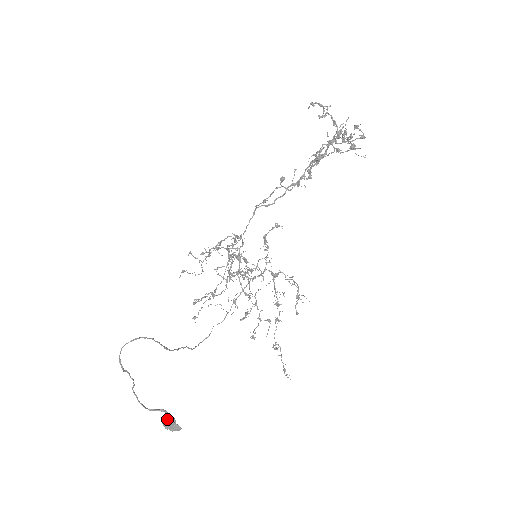
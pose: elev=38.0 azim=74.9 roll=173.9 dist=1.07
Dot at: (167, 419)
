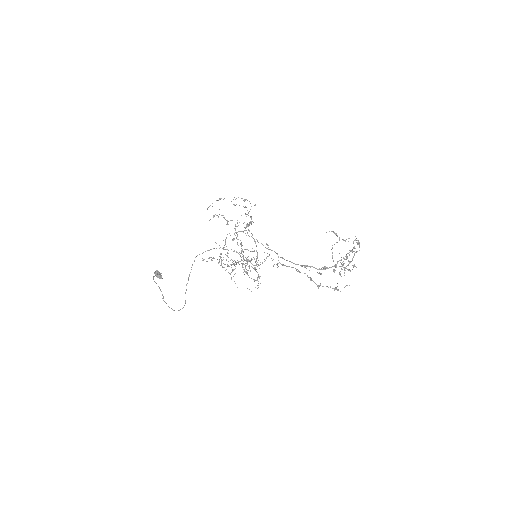
Dot at: (159, 278)
